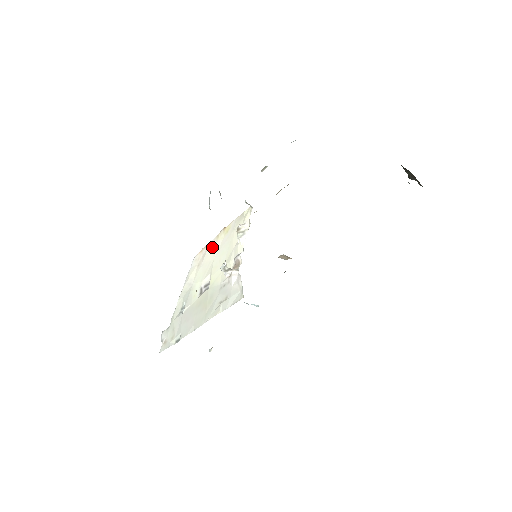
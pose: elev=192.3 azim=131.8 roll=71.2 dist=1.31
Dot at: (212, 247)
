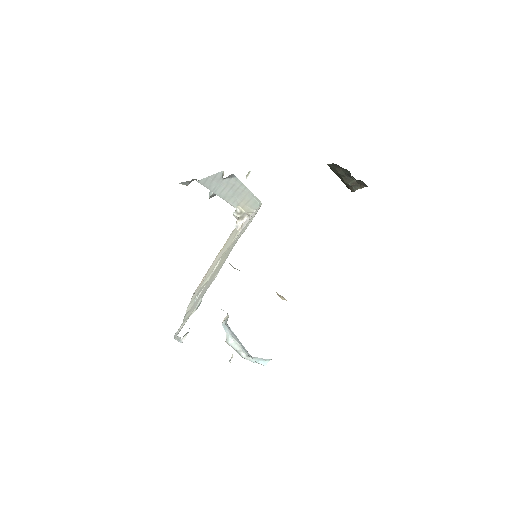
Dot at: (213, 264)
